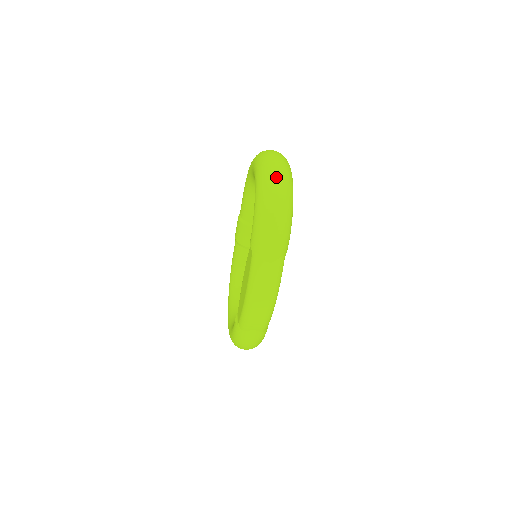
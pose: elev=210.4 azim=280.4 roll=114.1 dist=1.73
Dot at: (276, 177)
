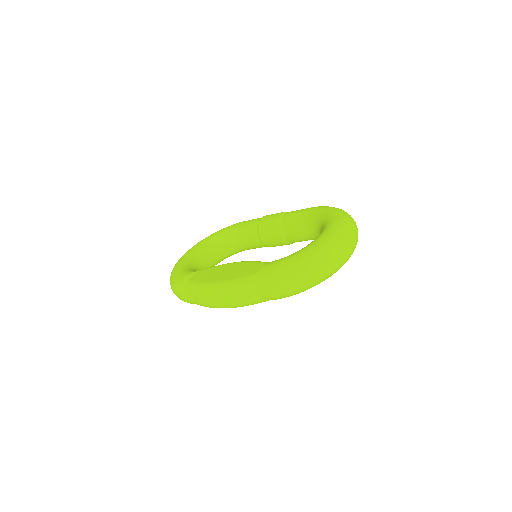
Dot at: (334, 259)
